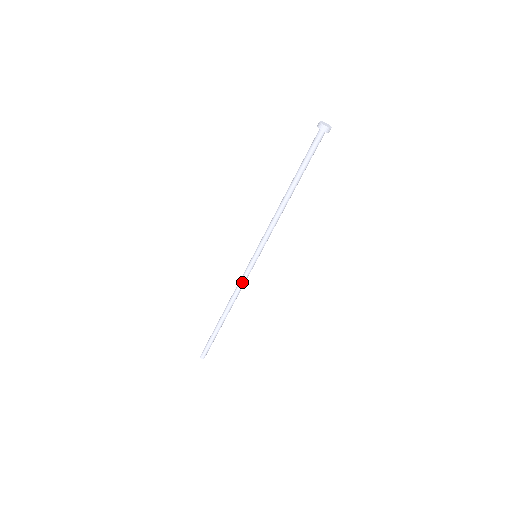
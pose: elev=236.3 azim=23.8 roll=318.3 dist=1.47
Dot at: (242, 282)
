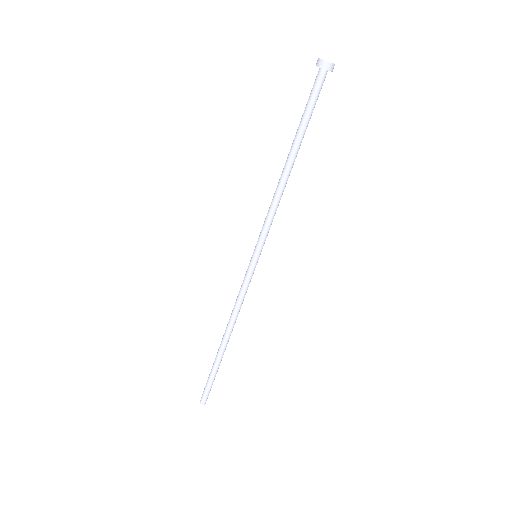
Dot at: (241, 293)
